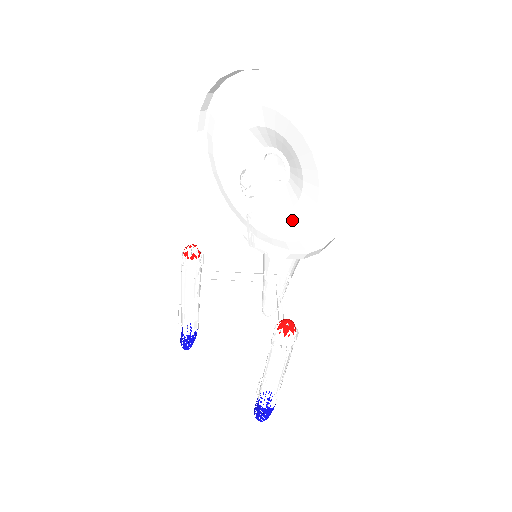
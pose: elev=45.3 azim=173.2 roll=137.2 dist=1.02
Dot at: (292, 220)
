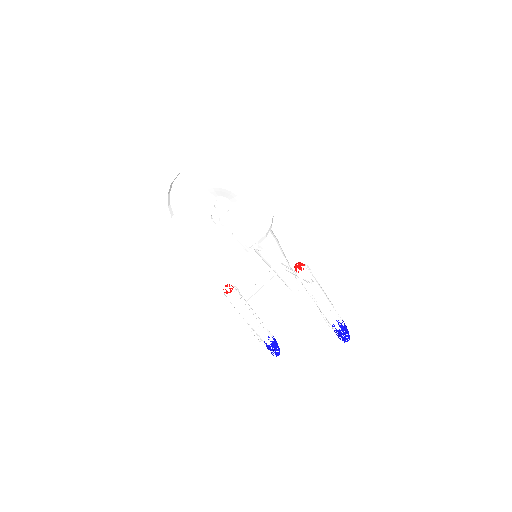
Dot at: (250, 217)
